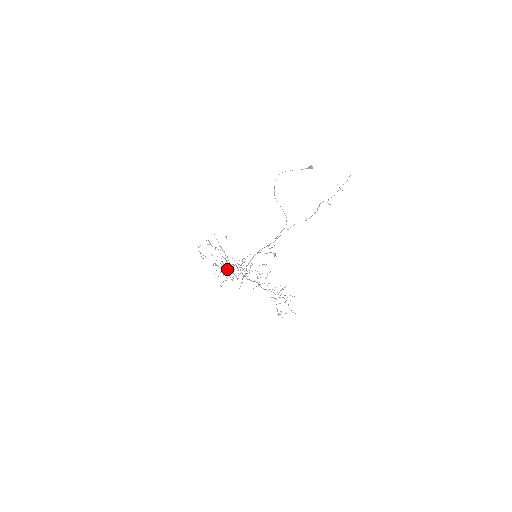
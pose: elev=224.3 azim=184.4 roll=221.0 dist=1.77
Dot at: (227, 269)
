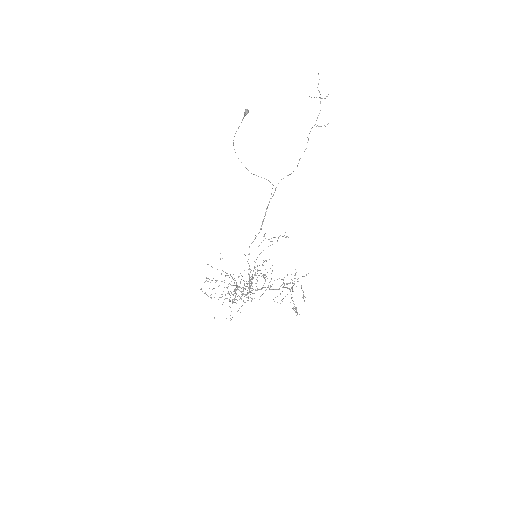
Dot at: (247, 290)
